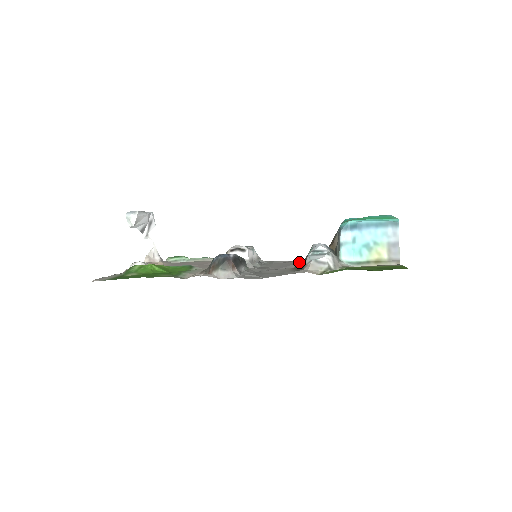
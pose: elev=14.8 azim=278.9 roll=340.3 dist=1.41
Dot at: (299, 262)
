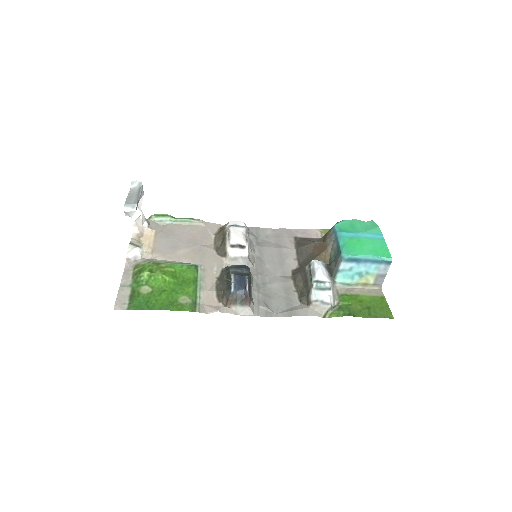
Dot at: (290, 252)
